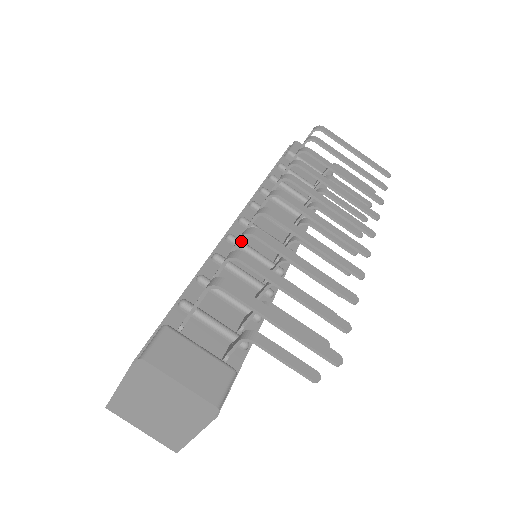
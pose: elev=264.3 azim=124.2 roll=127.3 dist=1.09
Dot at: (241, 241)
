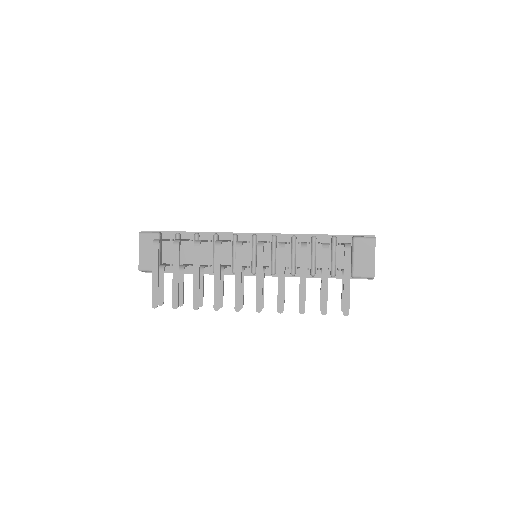
Dot at: (235, 242)
